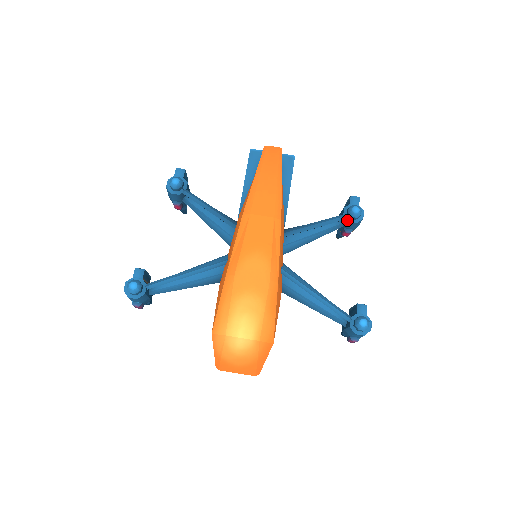
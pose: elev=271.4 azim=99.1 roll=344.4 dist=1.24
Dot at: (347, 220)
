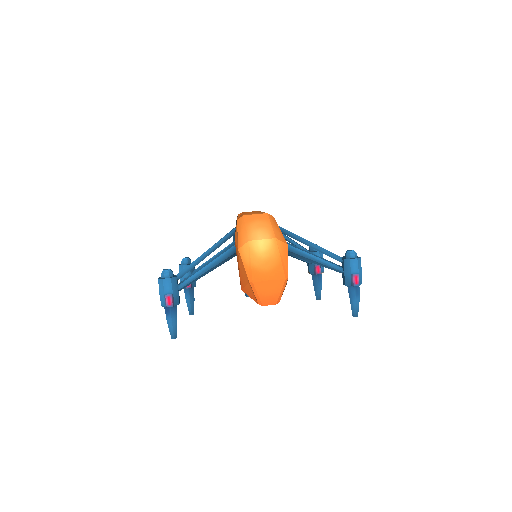
Dot at: (312, 252)
